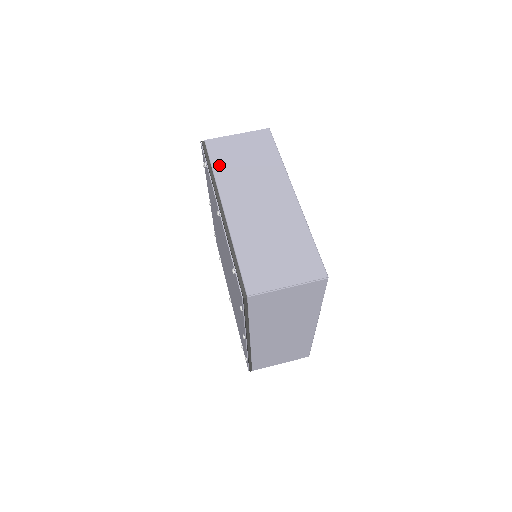
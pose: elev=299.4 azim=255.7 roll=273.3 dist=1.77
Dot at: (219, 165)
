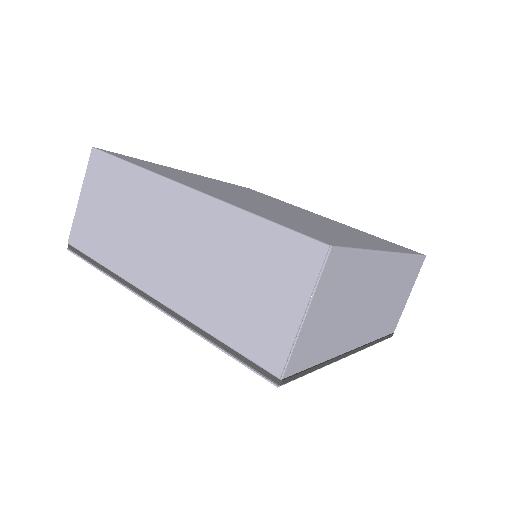
Dot at: (102, 254)
